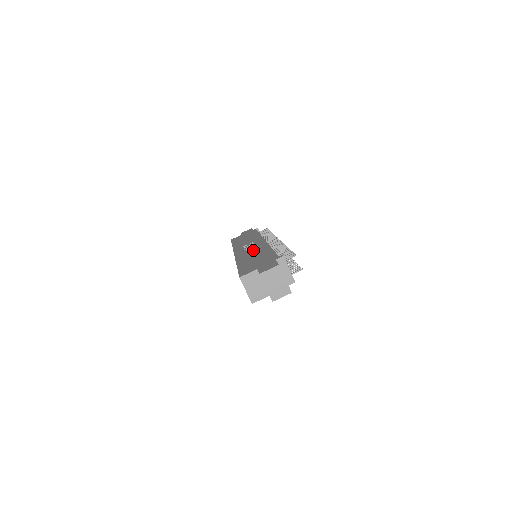
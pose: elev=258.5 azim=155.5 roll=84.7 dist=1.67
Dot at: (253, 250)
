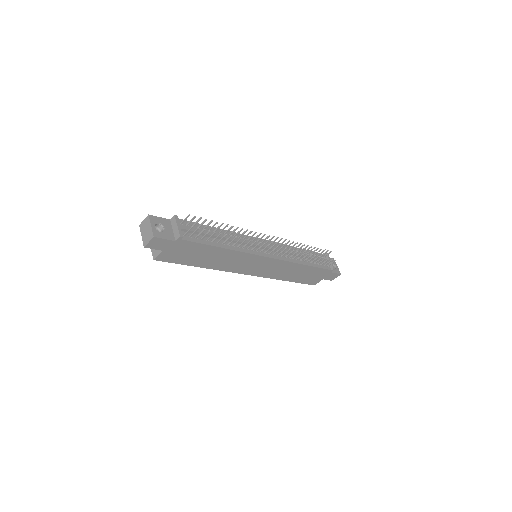
Dot at: occluded
